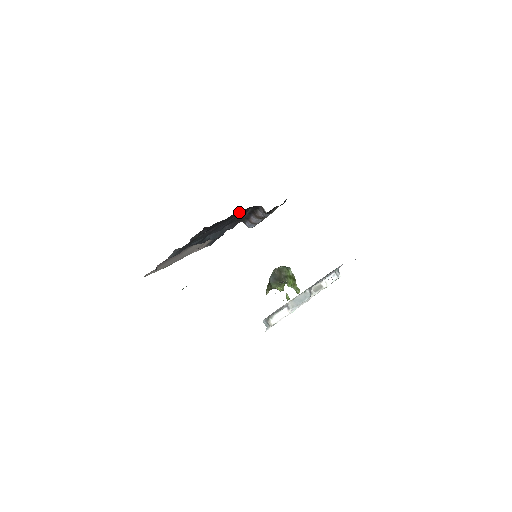
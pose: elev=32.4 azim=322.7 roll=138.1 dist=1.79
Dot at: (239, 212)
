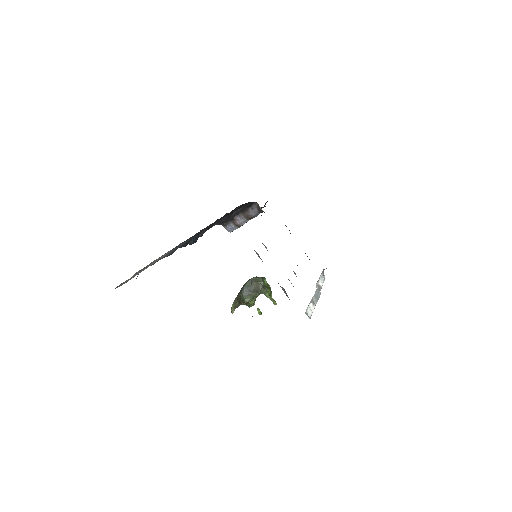
Dot at: occluded
